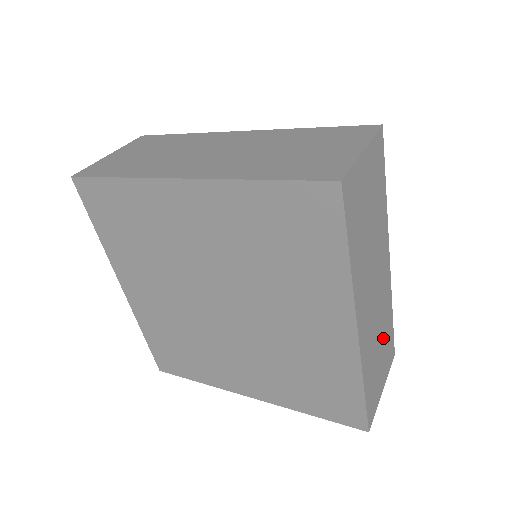
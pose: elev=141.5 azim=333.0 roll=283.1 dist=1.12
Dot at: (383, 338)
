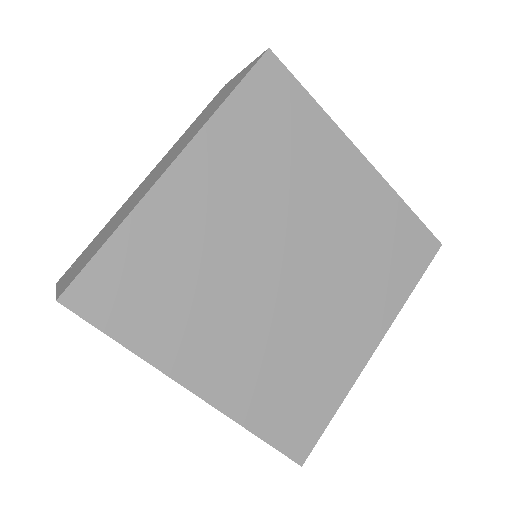
Dot at: occluded
